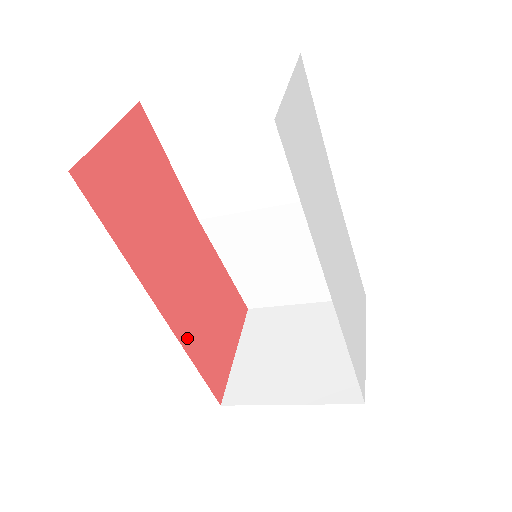
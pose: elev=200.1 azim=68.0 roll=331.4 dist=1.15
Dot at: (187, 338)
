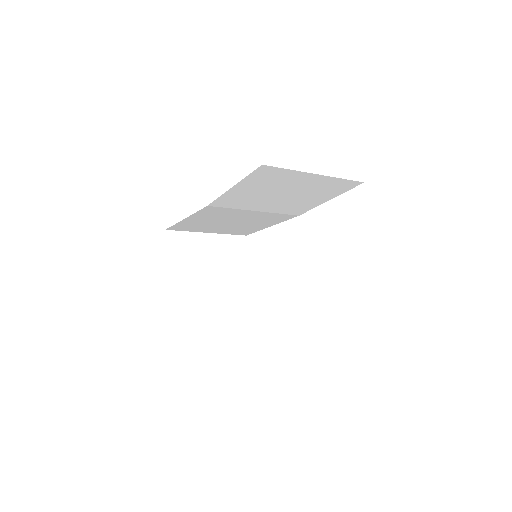
Dot at: occluded
